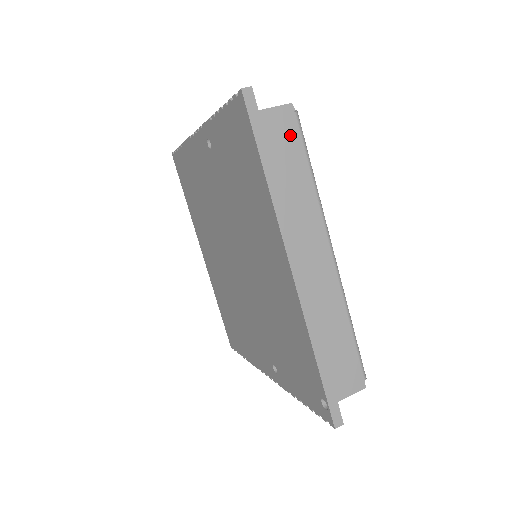
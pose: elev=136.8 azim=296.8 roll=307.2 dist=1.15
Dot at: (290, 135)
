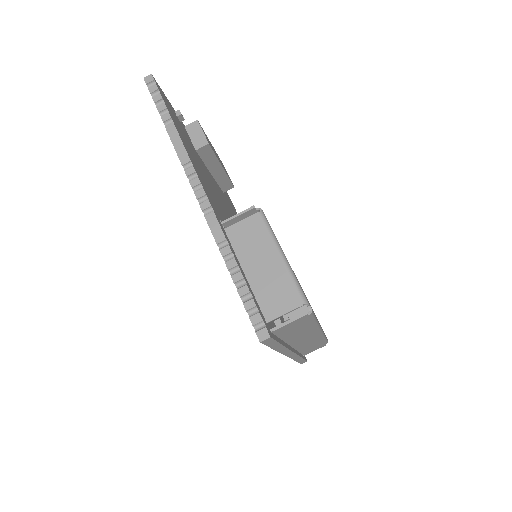
Dot at: (301, 323)
